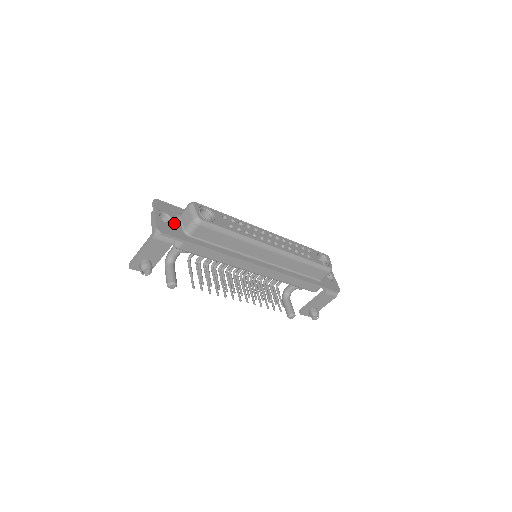
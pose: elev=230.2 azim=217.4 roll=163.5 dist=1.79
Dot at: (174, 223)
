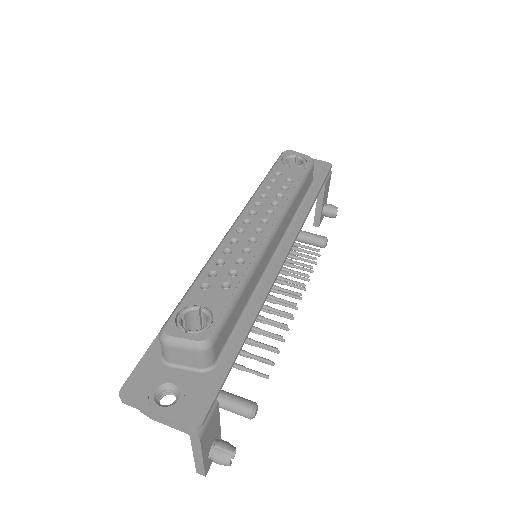
Dot at: (182, 382)
